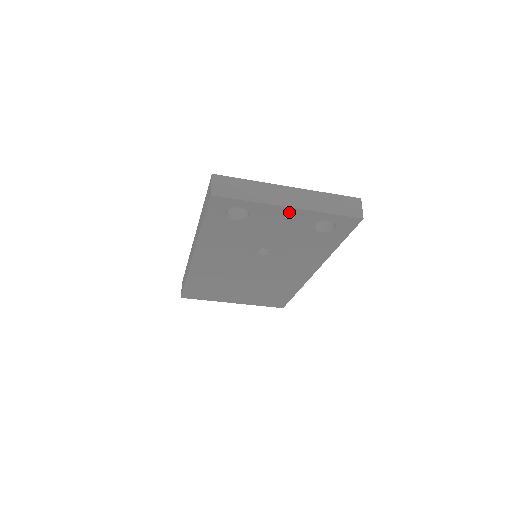
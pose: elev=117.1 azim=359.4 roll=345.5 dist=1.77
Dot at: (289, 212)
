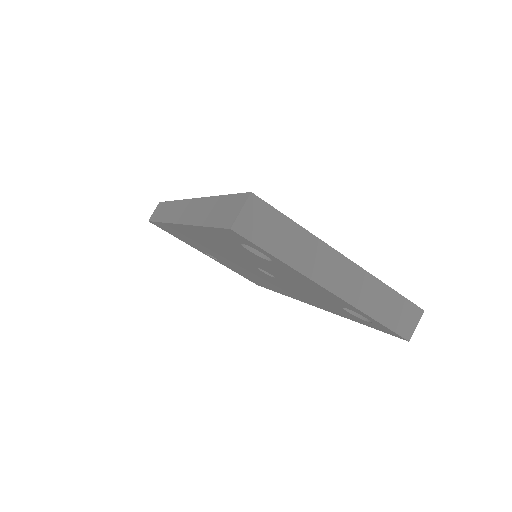
Dot at: (324, 290)
